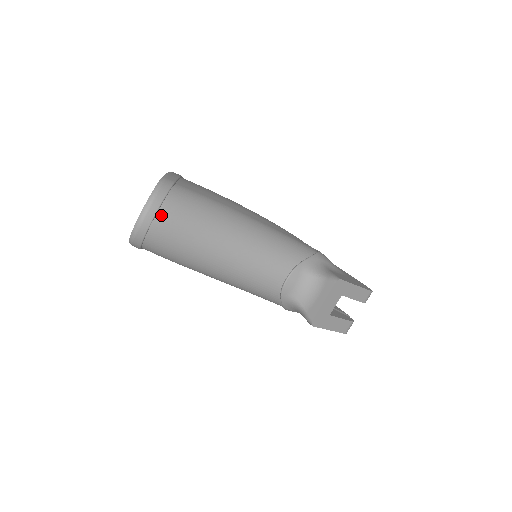
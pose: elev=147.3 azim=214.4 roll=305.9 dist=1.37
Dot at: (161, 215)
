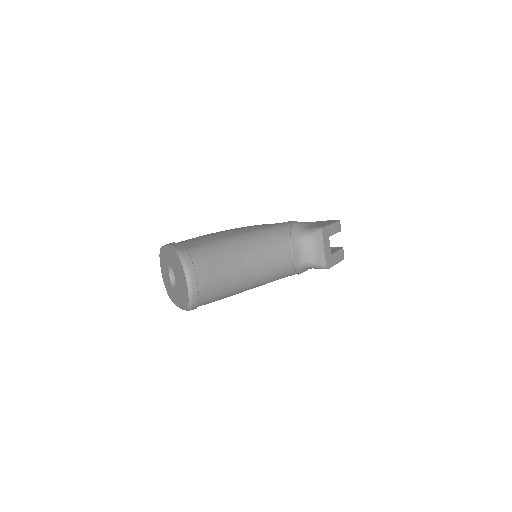
Dot at: (199, 275)
